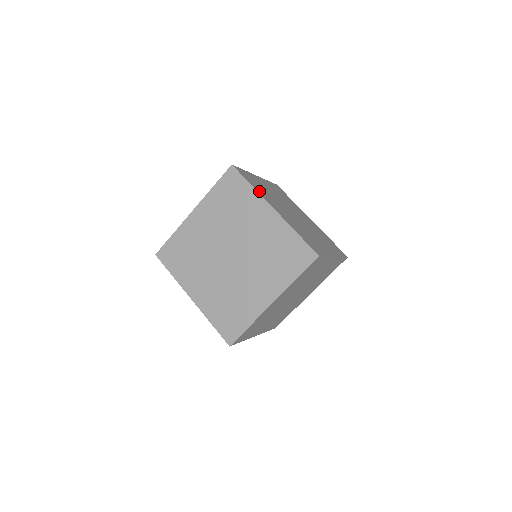
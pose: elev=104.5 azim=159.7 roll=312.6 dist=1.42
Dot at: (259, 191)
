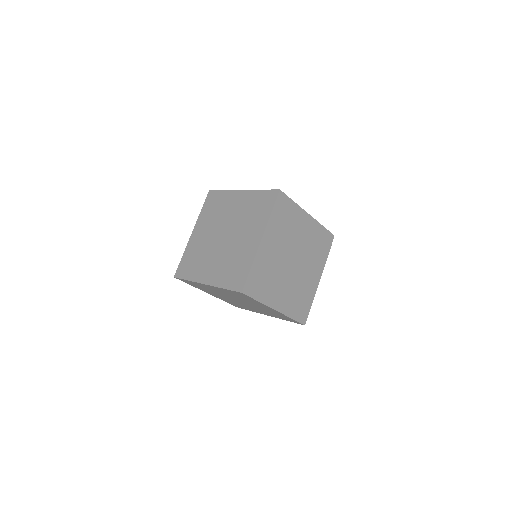
Dot at: occluded
